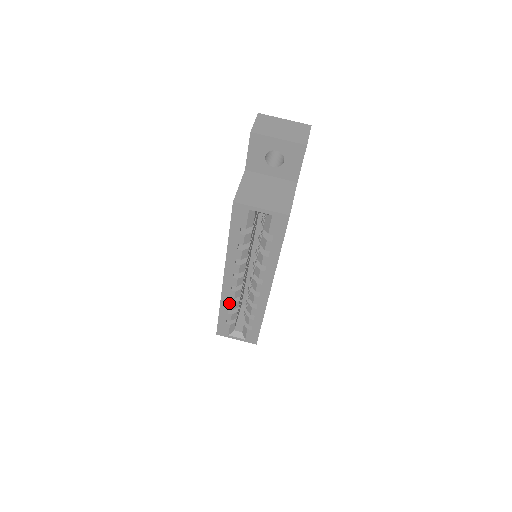
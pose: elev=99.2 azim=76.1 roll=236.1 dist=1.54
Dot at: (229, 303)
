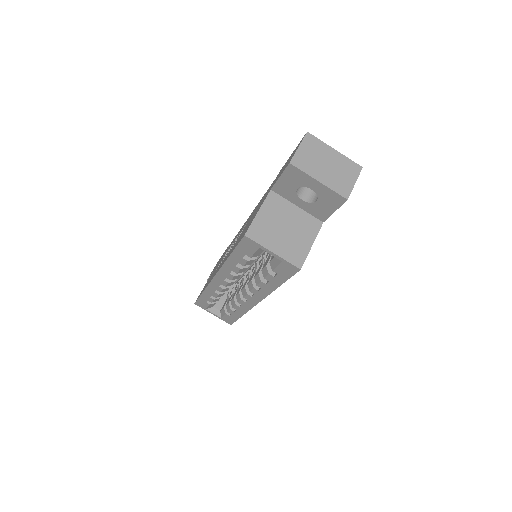
Dot at: (214, 292)
